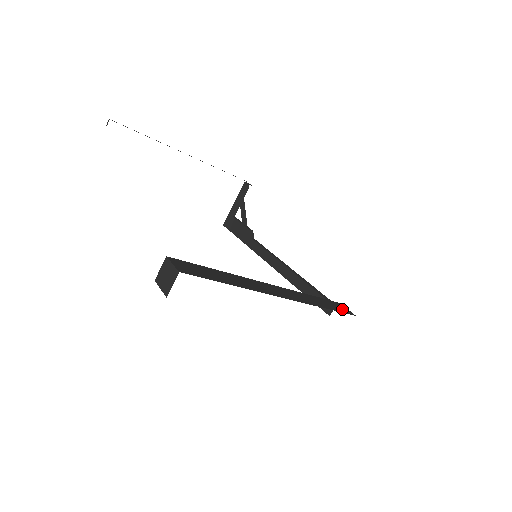
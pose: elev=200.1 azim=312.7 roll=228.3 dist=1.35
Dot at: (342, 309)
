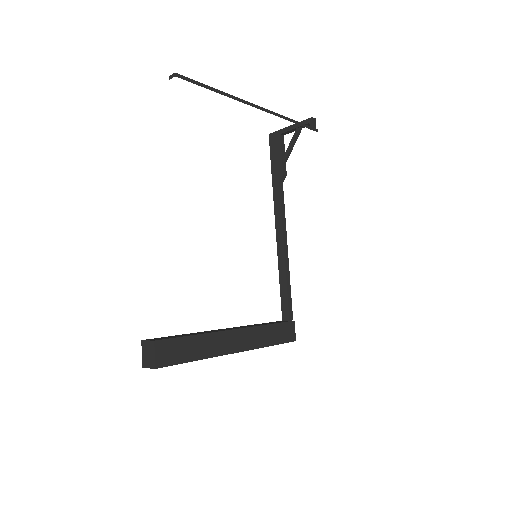
Dot at: (289, 335)
